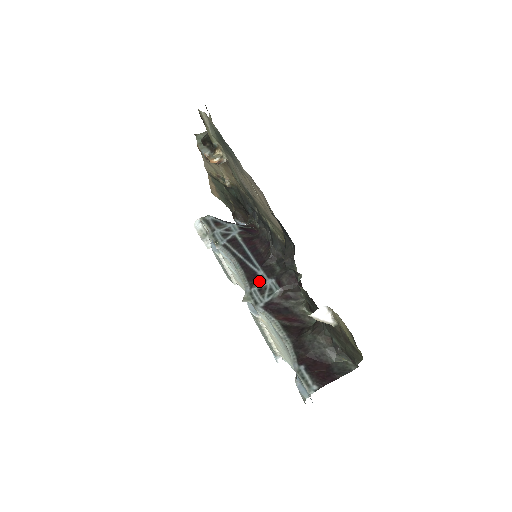
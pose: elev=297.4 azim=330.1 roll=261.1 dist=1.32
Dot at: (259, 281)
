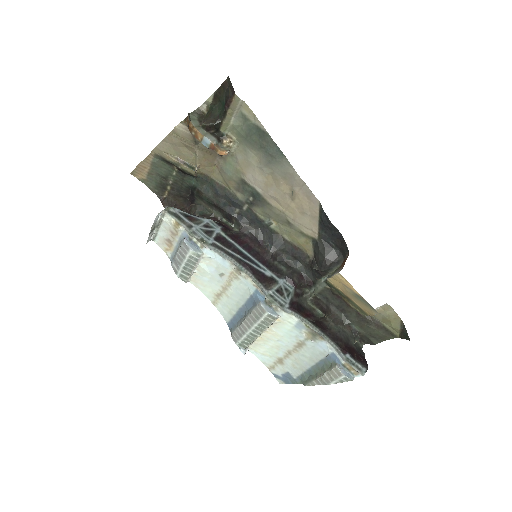
Dot at: (272, 282)
